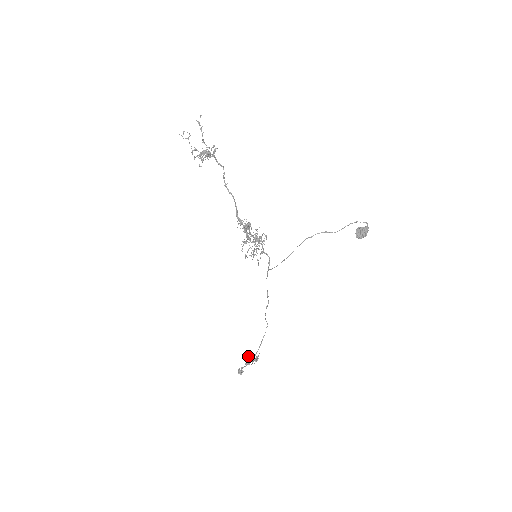
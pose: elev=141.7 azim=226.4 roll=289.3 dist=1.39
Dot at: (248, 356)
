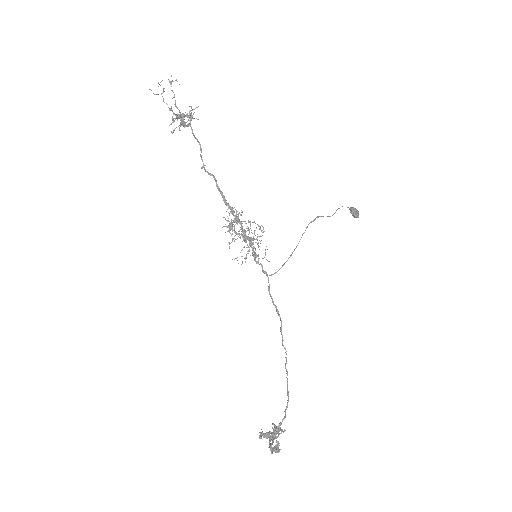
Dot at: (262, 432)
